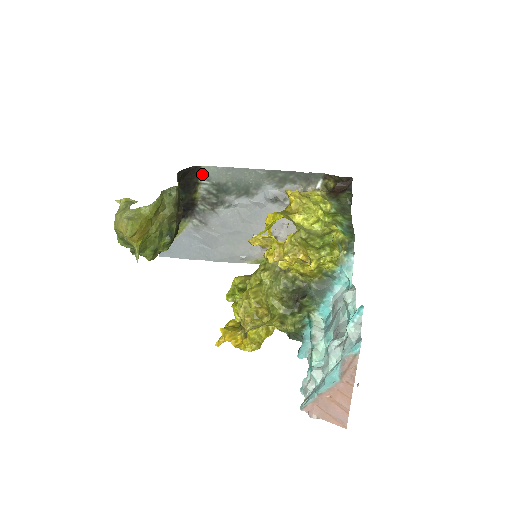
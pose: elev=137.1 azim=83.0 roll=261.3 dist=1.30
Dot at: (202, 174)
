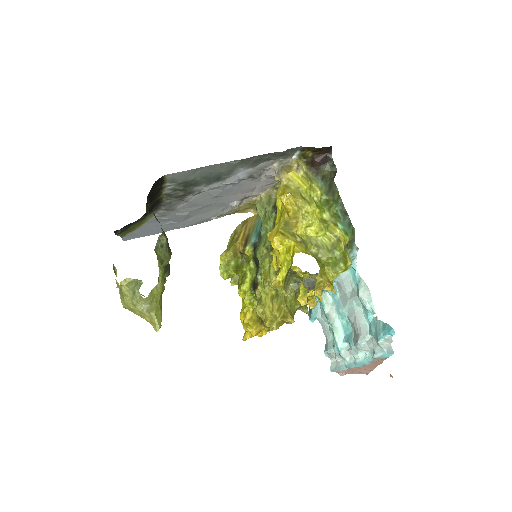
Dot at: (166, 180)
